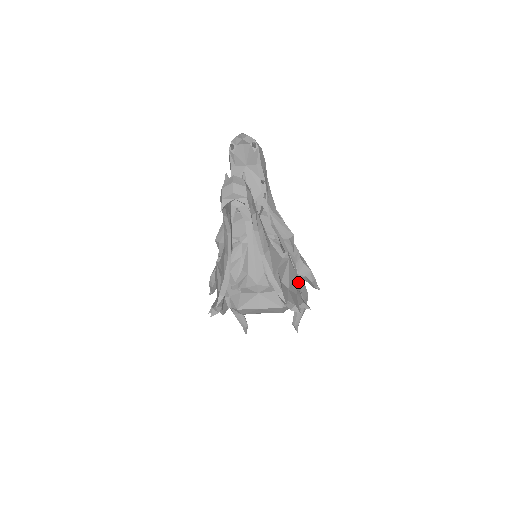
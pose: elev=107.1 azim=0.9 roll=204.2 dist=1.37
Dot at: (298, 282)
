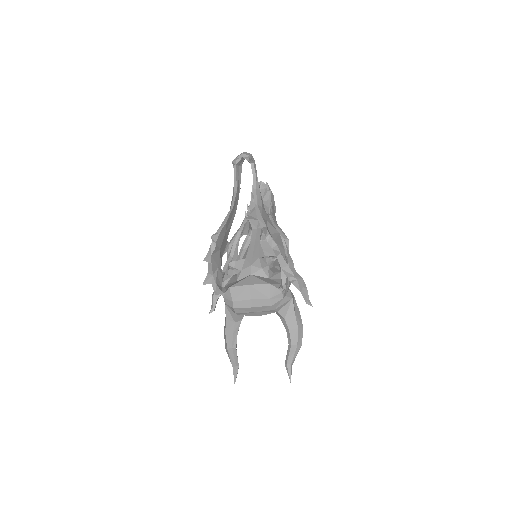
Dot at: occluded
